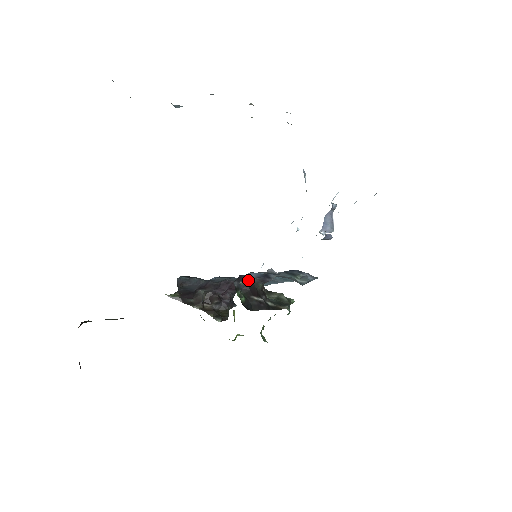
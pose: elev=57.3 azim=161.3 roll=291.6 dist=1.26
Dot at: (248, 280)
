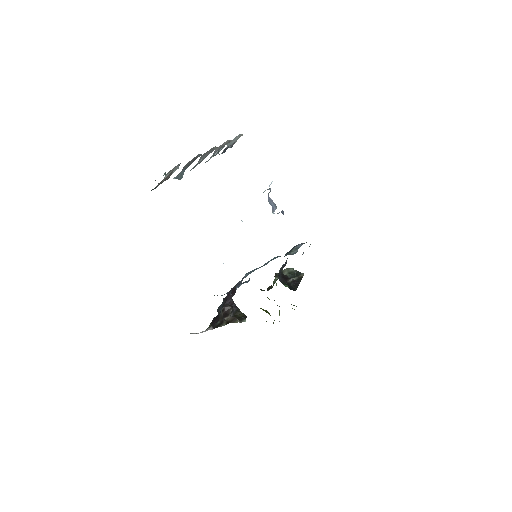
Dot at: occluded
